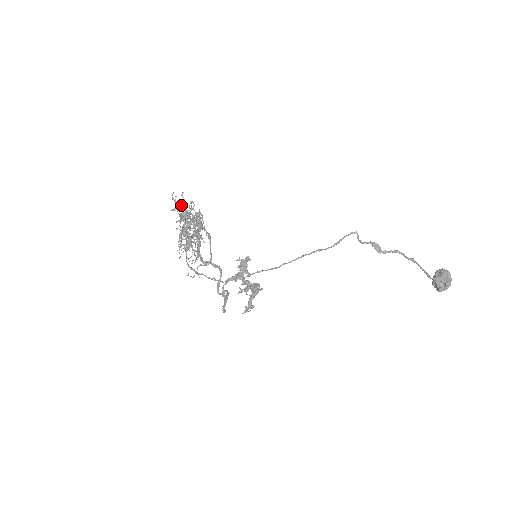
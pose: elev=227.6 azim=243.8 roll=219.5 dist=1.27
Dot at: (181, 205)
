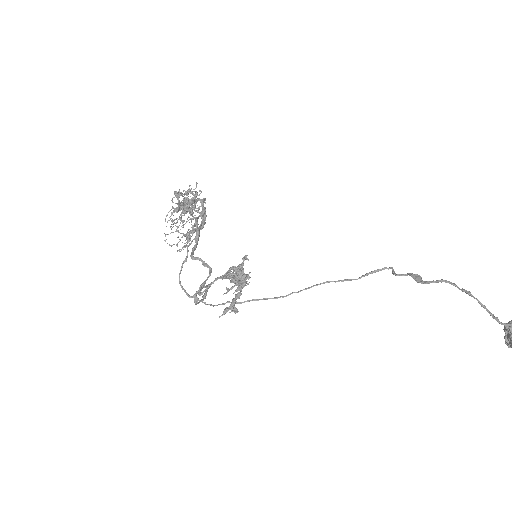
Dot at: occluded
